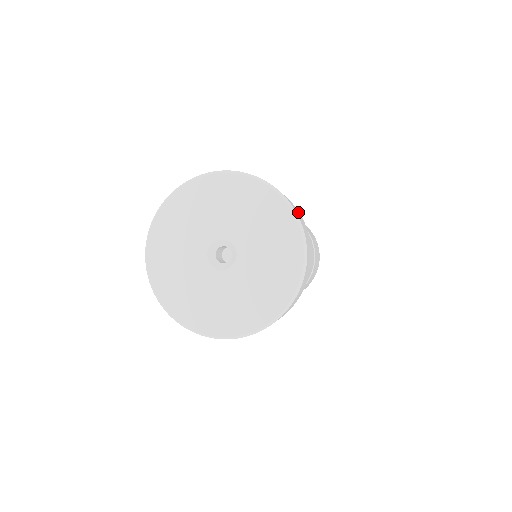
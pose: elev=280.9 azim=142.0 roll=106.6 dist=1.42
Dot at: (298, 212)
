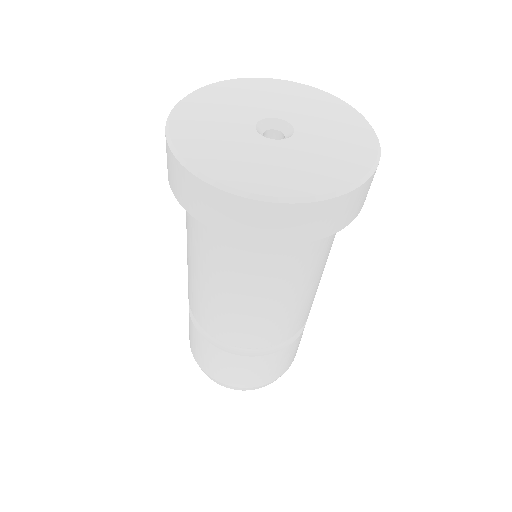
Dot at: occluded
